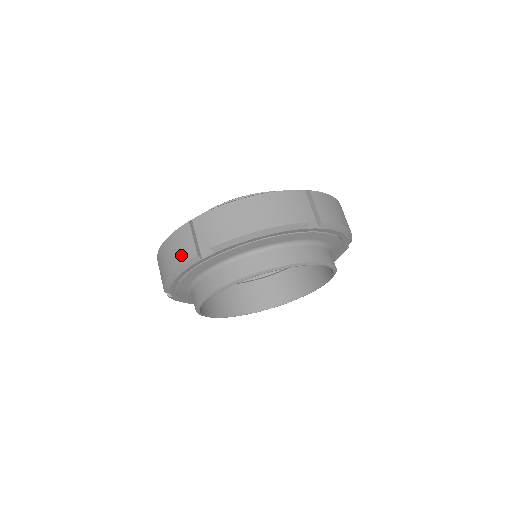
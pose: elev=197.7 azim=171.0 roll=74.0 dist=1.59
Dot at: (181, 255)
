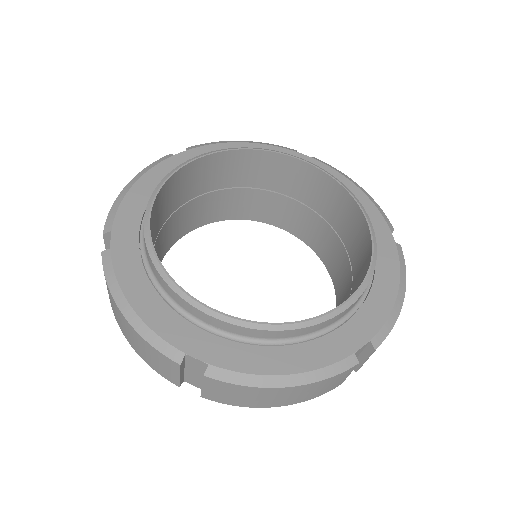
Dot at: occluded
